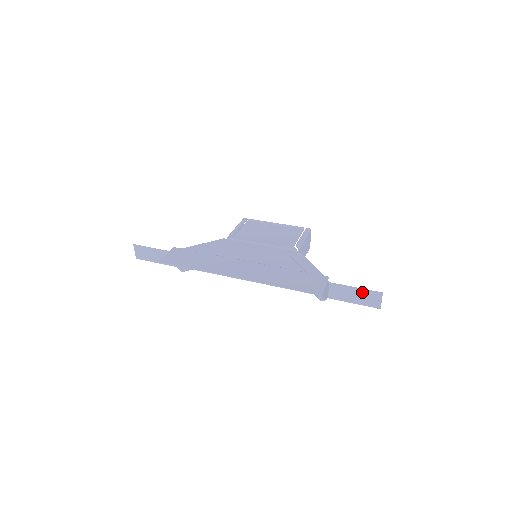
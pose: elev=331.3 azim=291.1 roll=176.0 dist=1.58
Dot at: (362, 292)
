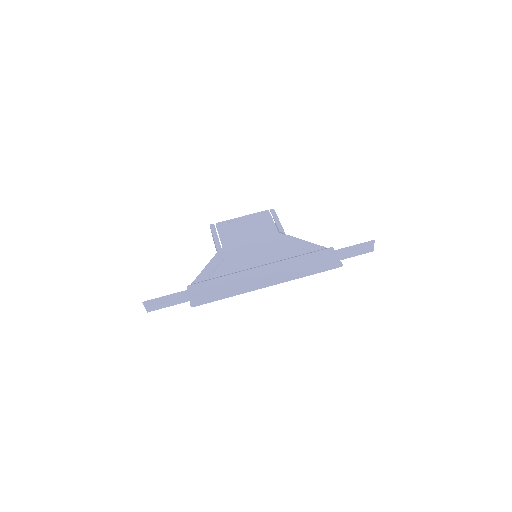
Dot at: (359, 246)
